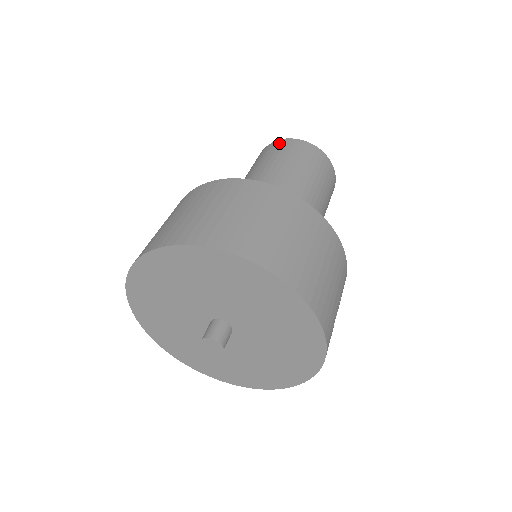
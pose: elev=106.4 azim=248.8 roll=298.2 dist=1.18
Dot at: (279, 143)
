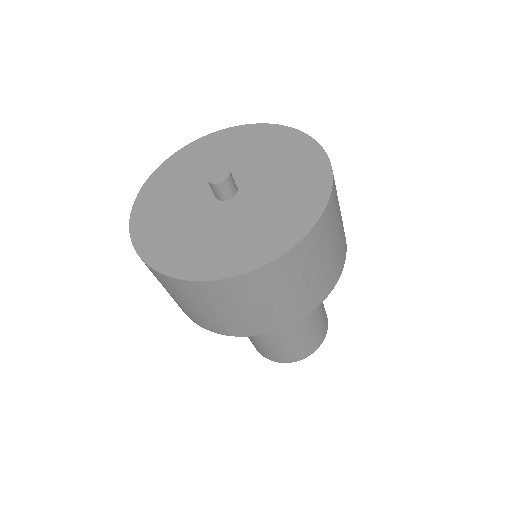
Dot at: occluded
